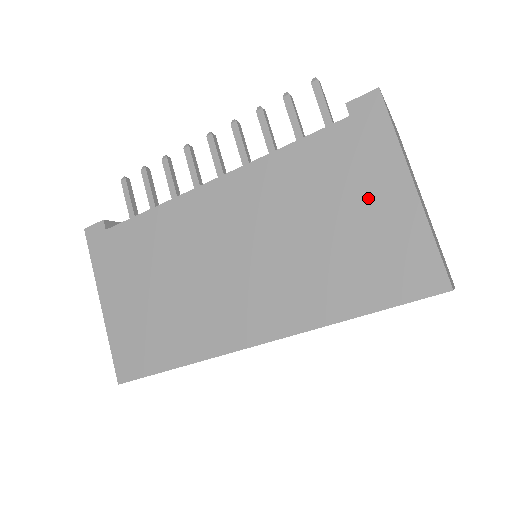
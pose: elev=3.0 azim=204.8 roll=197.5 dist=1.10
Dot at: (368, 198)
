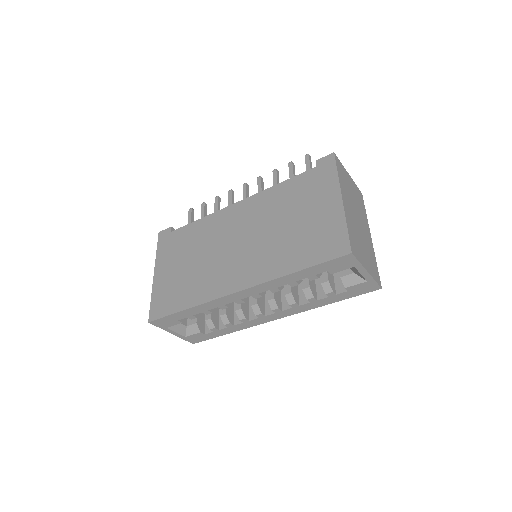
Dot at: (317, 207)
